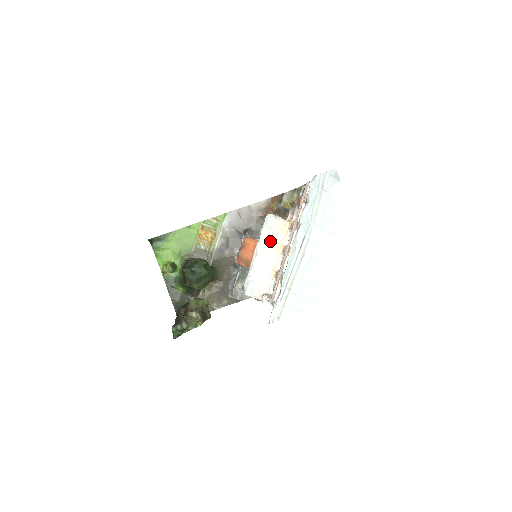
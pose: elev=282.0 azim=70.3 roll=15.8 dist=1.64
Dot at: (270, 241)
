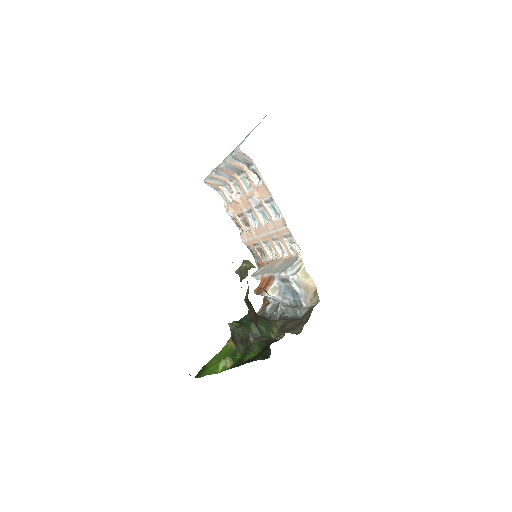
Dot at: (267, 268)
